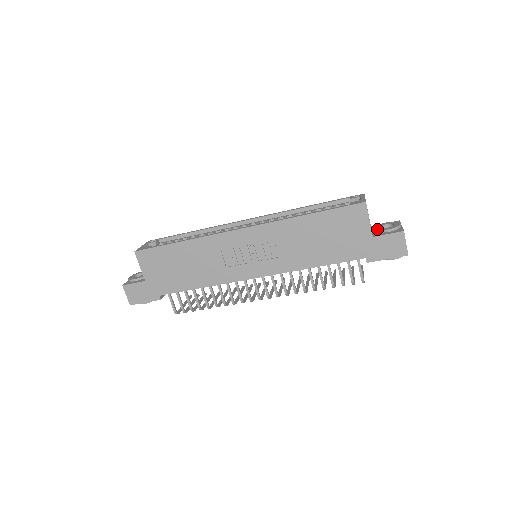
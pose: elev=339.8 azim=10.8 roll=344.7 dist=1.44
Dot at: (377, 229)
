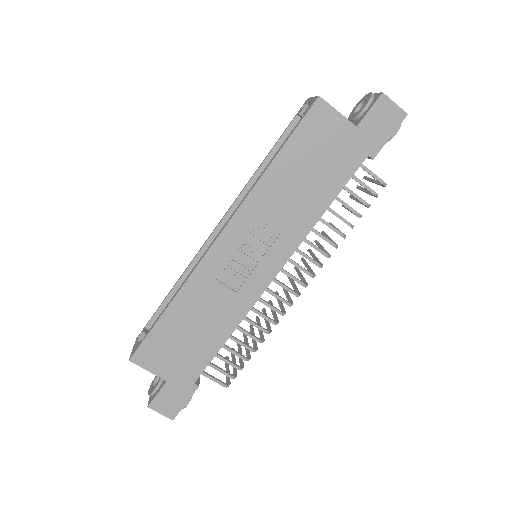
Dot at: (353, 118)
